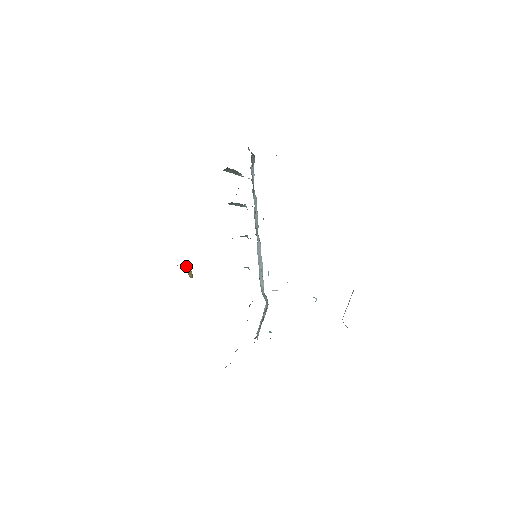
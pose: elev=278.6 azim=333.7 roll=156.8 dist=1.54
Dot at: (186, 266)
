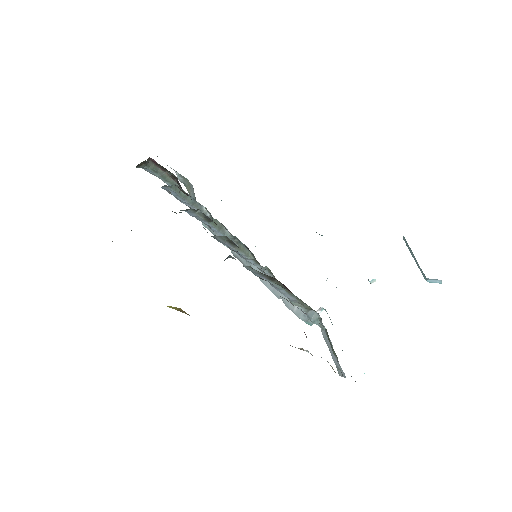
Dot at: (171, 307)
